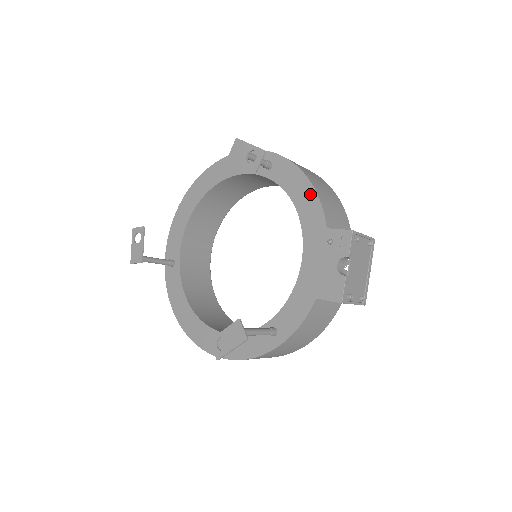
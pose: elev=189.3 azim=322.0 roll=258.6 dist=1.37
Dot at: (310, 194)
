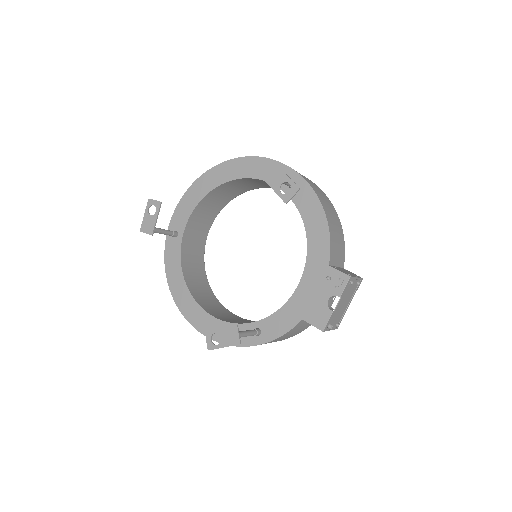
Dot at: (323, 229)
